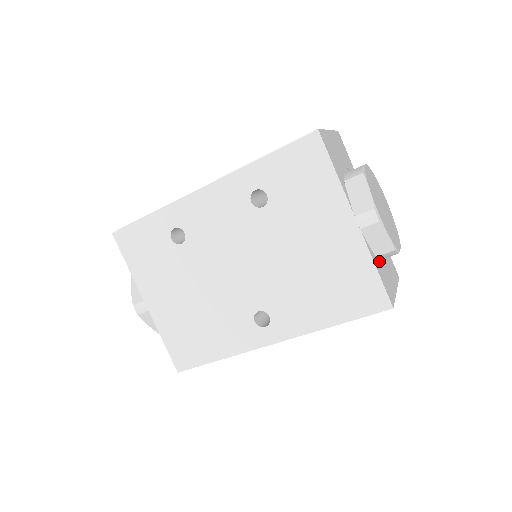
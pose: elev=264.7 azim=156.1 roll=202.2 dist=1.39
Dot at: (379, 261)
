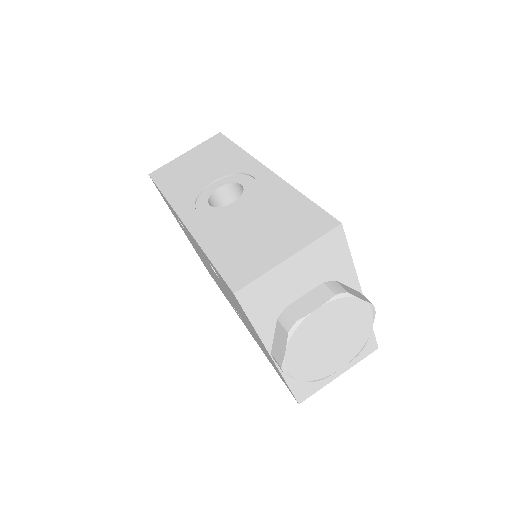
Dot at: occluded
